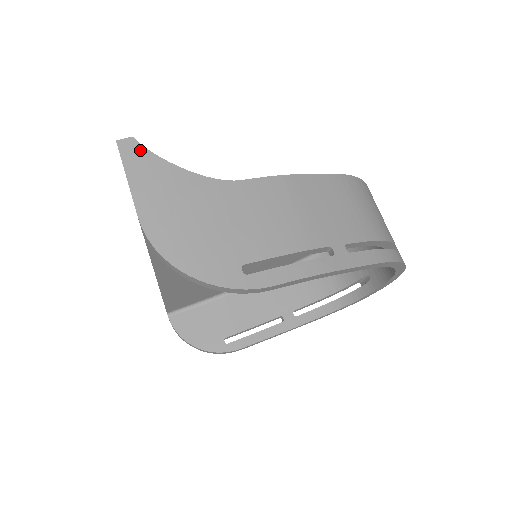
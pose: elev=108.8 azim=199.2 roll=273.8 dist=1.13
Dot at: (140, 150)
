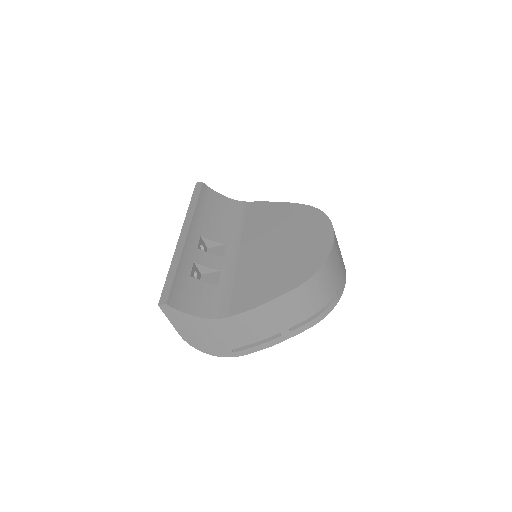
Dot at: (172, 310)
